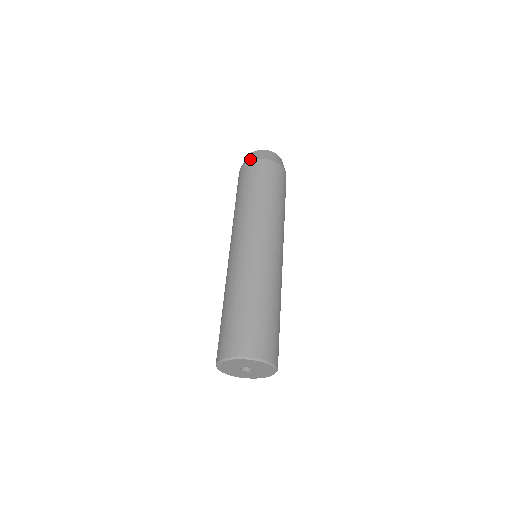
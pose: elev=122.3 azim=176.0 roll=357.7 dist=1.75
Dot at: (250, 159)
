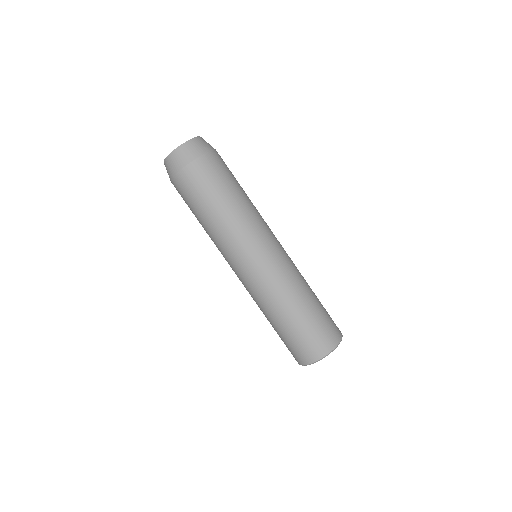
Dot at: (179, 166)
